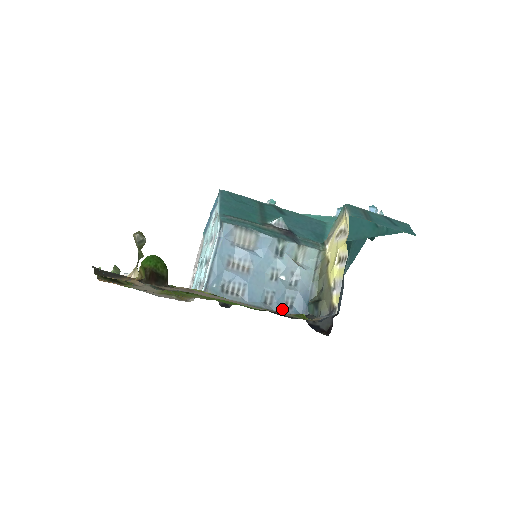
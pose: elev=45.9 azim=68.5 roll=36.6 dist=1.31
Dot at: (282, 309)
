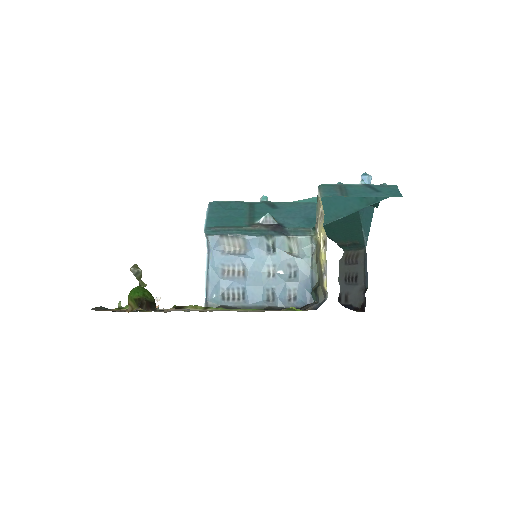
Dot at: (286, 303)
